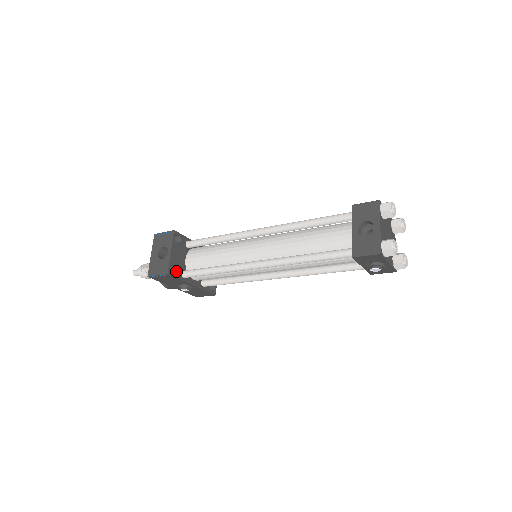
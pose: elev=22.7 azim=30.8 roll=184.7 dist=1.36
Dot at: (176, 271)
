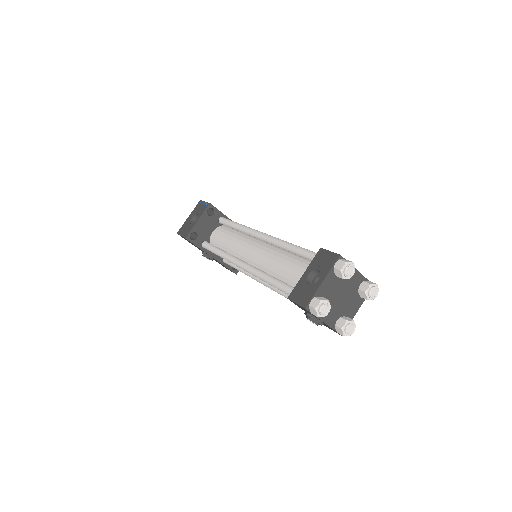
Dot at: (197, 239)
